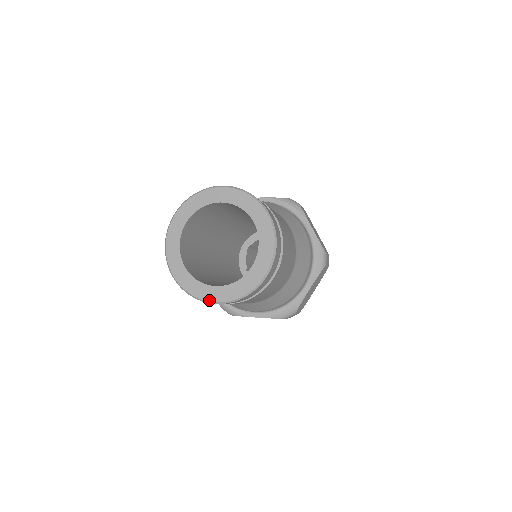
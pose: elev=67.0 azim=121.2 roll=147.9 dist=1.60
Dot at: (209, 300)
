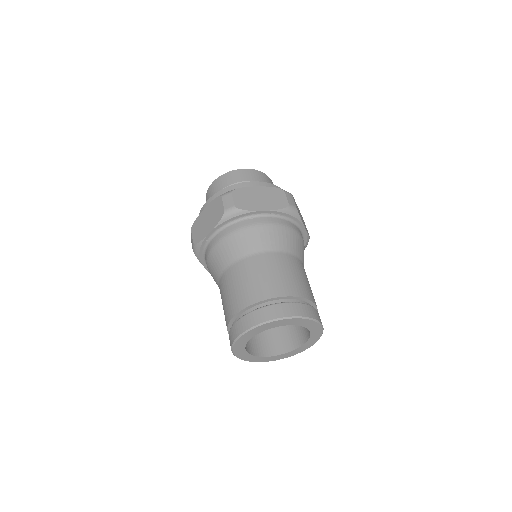
Dot at: occluded
